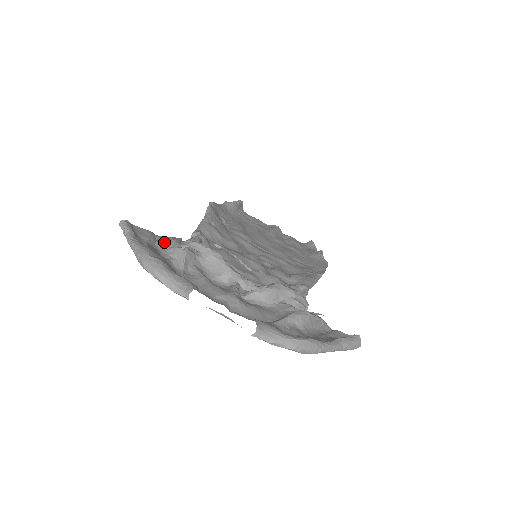
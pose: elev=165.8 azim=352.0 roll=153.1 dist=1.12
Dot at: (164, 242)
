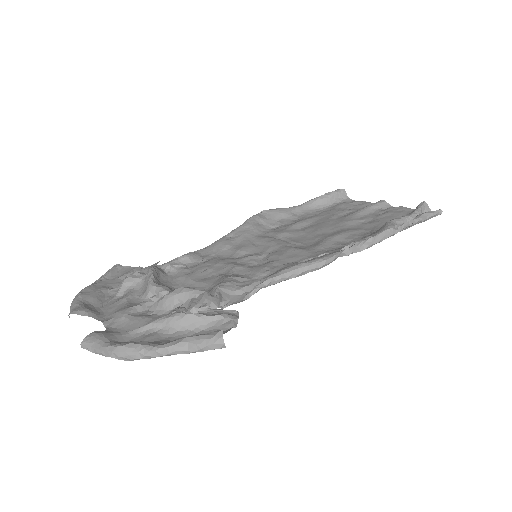
Dot at: occluded
